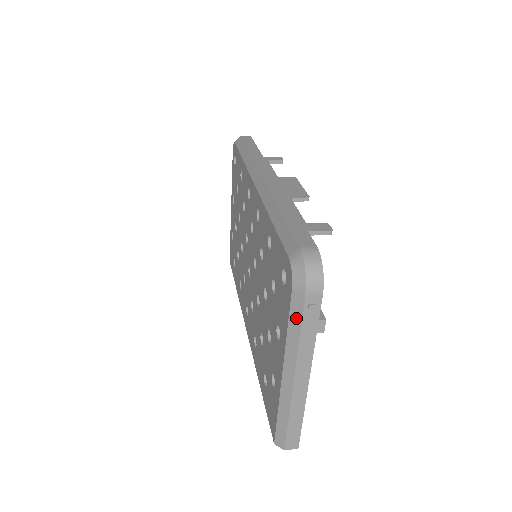
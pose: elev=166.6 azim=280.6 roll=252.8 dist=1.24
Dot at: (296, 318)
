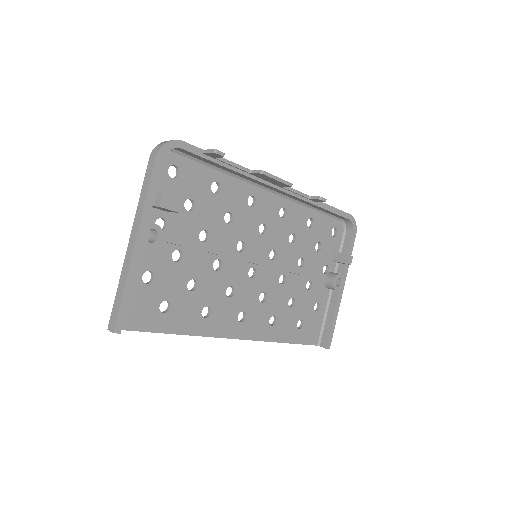
Dot at: occluded
